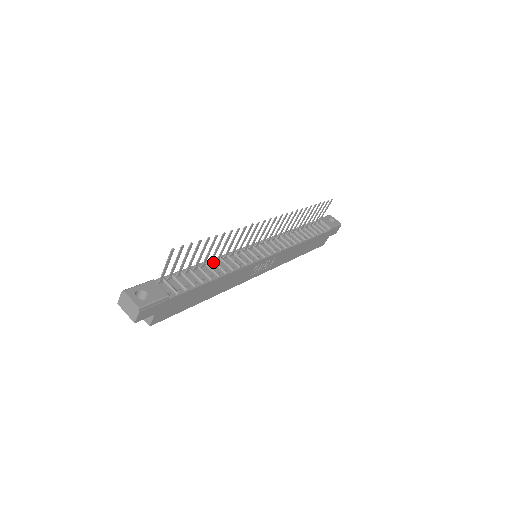
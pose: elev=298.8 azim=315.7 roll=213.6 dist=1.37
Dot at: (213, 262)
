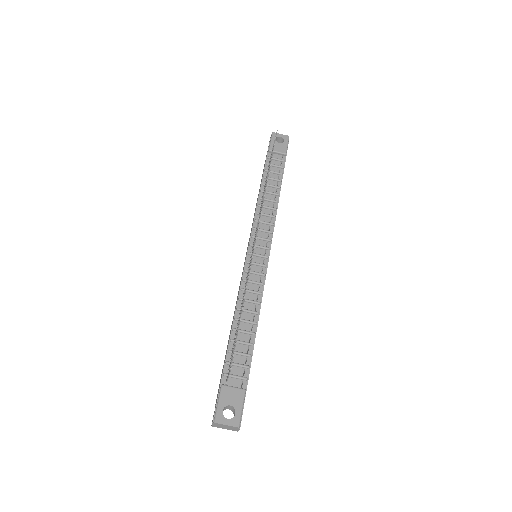
Dot at: occluded
